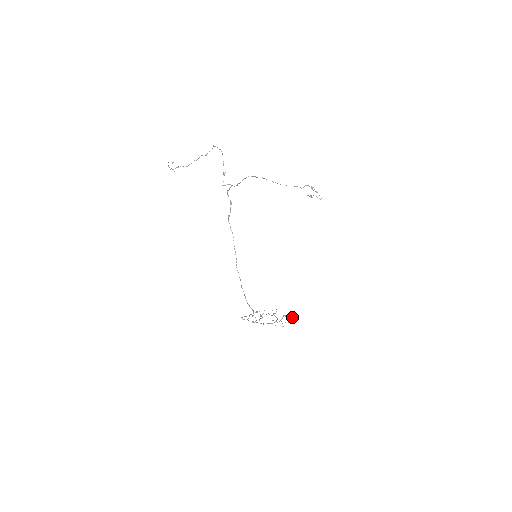
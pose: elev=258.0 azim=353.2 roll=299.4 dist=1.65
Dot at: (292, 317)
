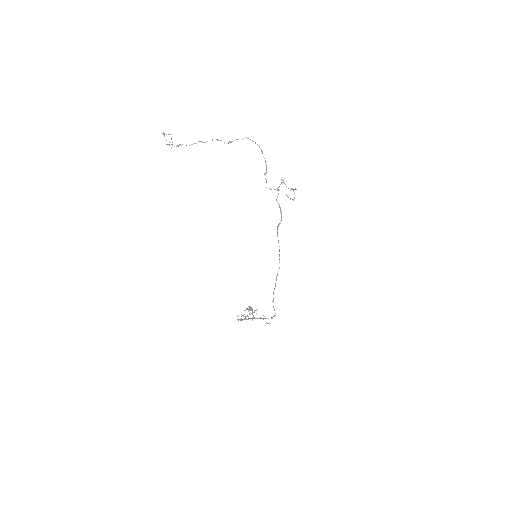
Dot at: (252, 309)
